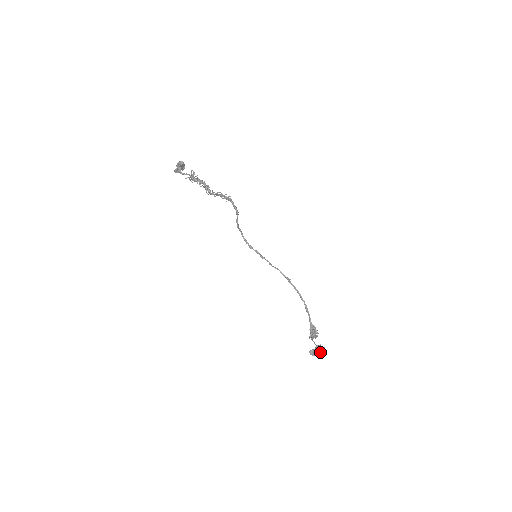
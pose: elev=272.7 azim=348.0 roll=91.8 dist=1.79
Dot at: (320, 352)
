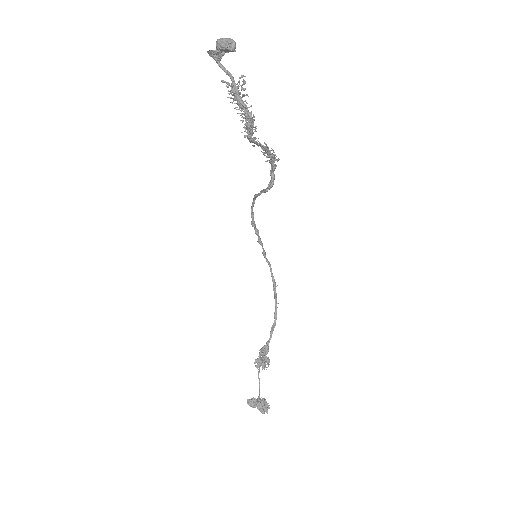
Dot at: (262, 411)
